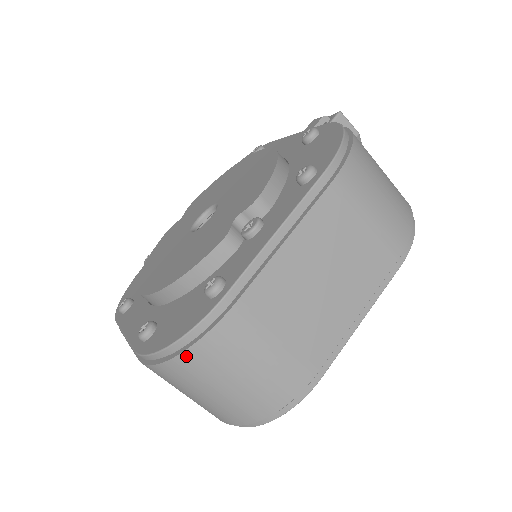
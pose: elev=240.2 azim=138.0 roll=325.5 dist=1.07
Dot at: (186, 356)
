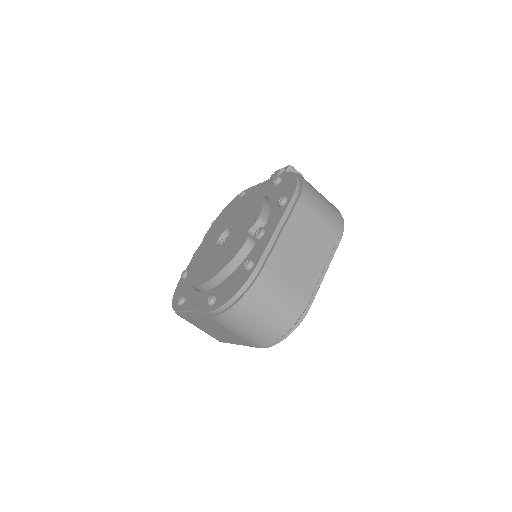
Dot at: (241, 302)
